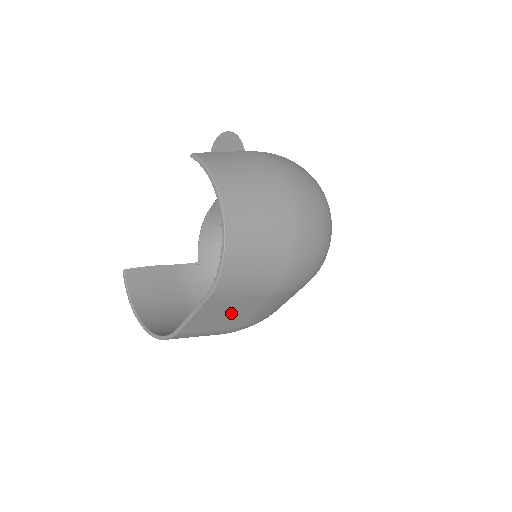
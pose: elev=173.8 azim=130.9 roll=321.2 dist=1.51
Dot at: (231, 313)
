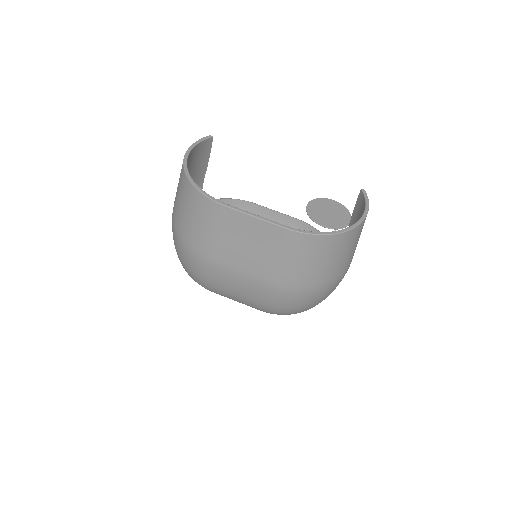
Dot at: (249, 250)
